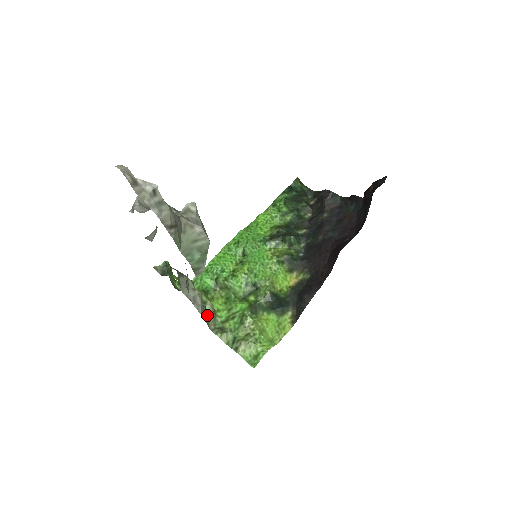
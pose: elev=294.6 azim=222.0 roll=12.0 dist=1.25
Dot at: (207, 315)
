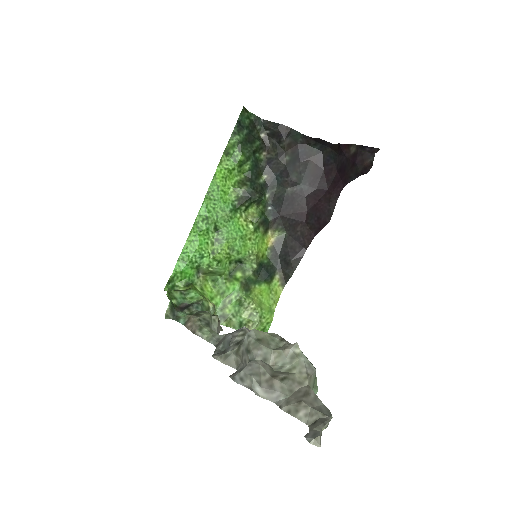
Dot at: occluded
